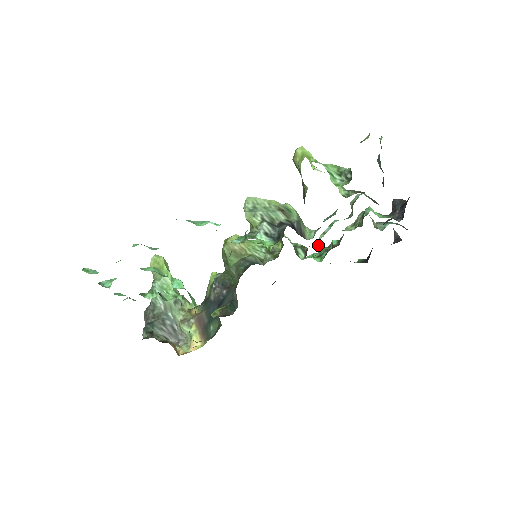
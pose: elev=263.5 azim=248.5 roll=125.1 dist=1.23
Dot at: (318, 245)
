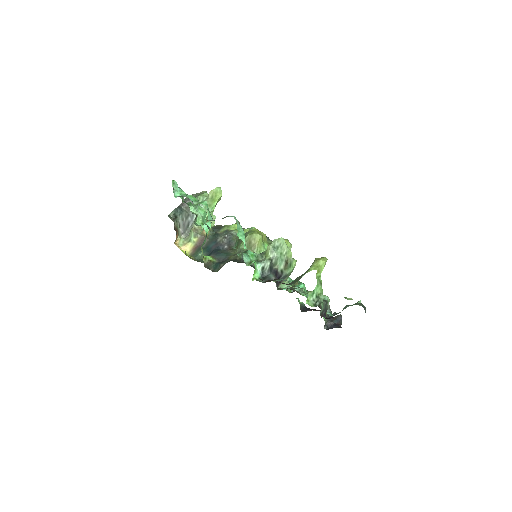
Dot at: occluded
